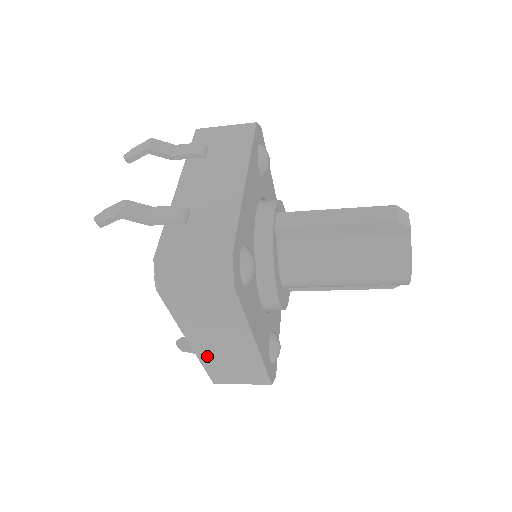
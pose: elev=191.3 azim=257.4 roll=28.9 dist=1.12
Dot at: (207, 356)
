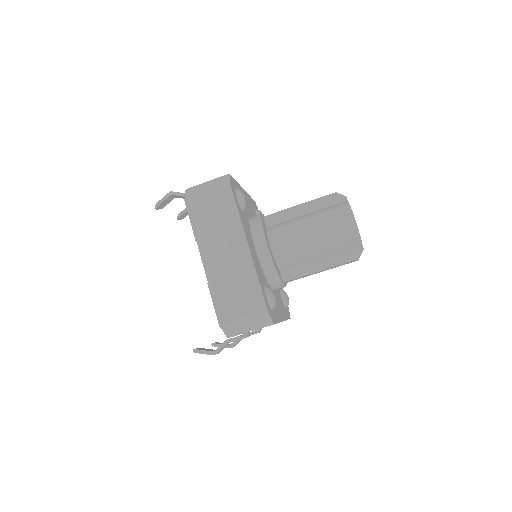
Dot at: (214, 276)
